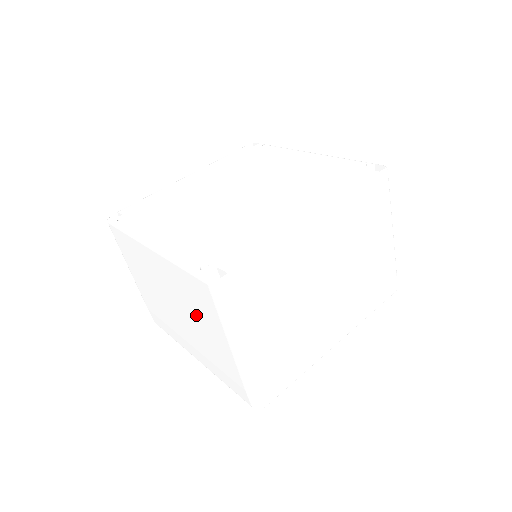
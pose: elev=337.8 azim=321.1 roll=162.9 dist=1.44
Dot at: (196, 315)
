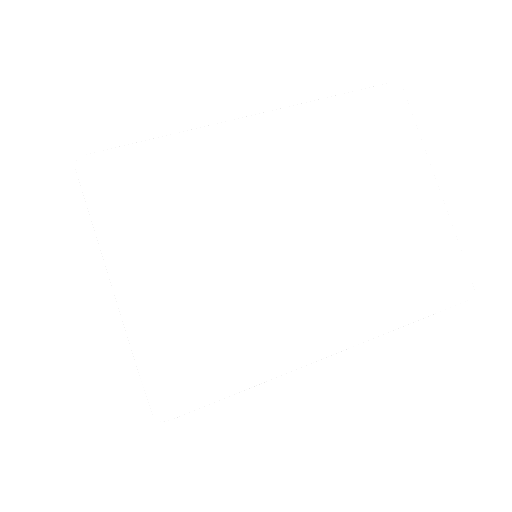
Dot at: occluded
